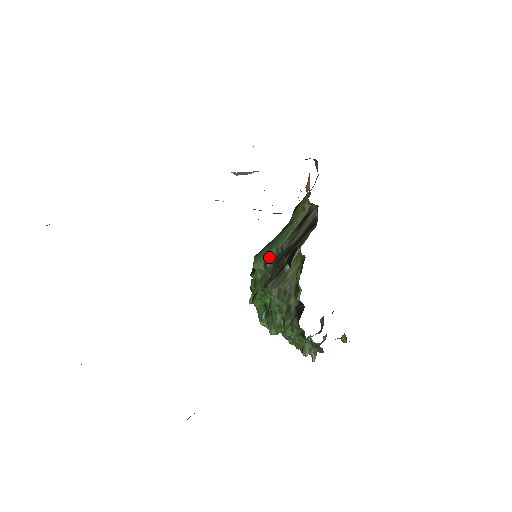
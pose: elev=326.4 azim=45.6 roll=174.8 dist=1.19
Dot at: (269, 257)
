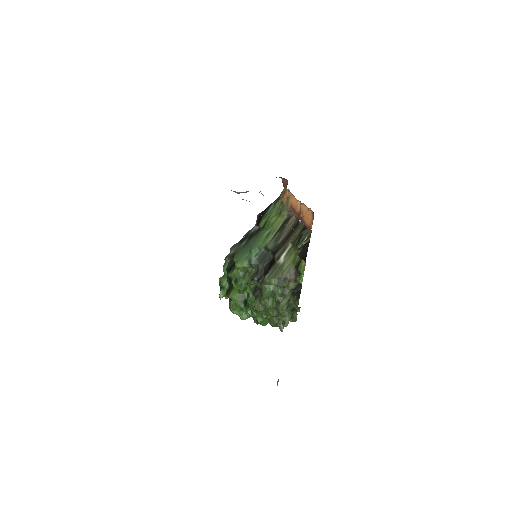
Dot at: (252, 256)
